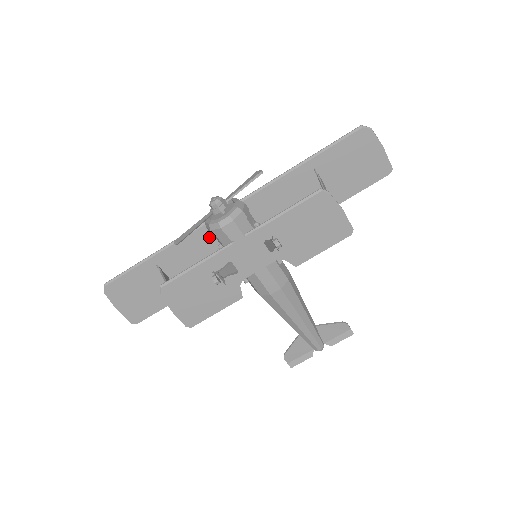
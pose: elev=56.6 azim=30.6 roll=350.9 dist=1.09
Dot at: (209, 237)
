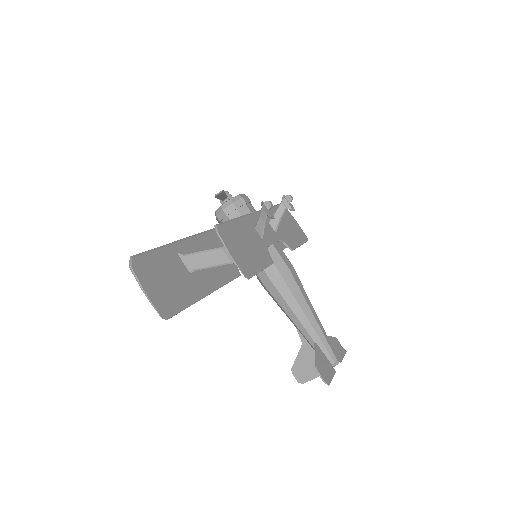
Dot at: (212, 244)
